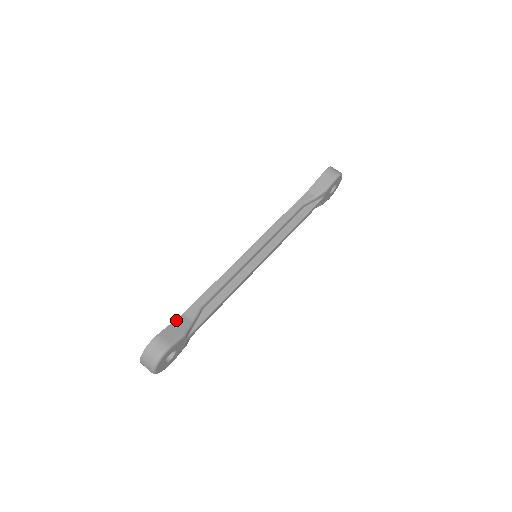
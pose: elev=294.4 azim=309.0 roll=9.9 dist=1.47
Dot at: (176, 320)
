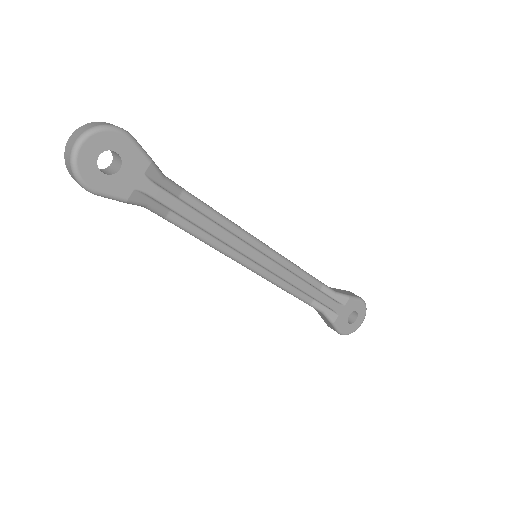
Dot at: occluded
